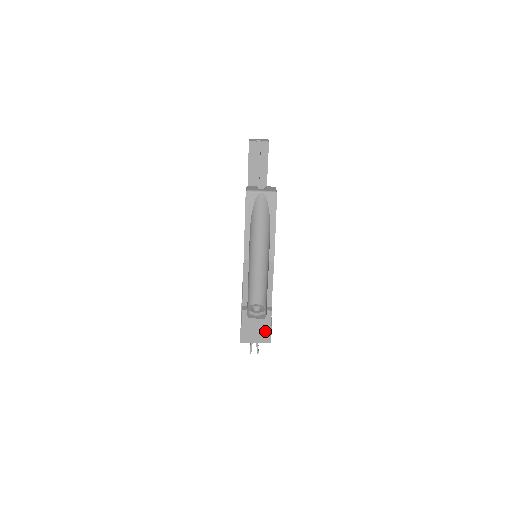
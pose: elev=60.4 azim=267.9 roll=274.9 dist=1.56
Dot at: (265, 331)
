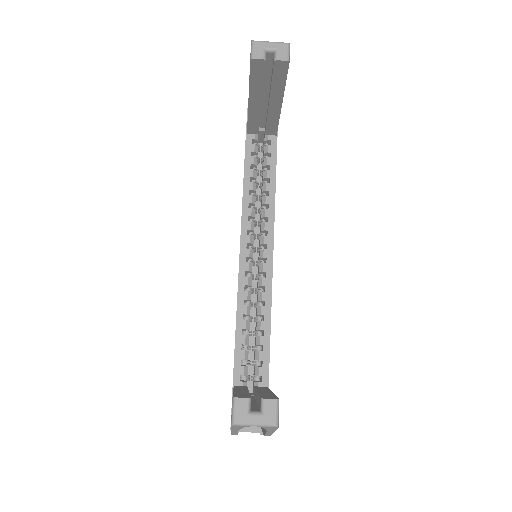
Dot at: occluded
